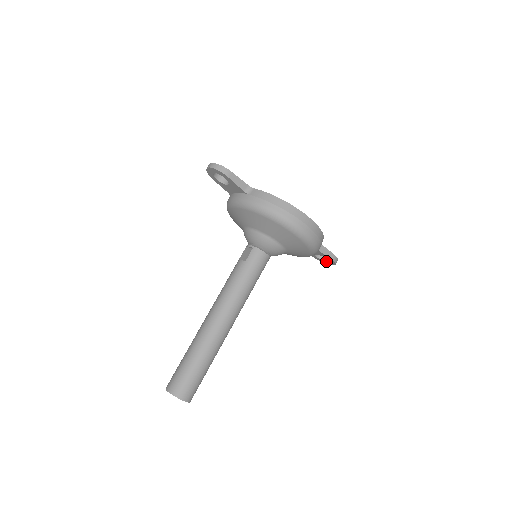
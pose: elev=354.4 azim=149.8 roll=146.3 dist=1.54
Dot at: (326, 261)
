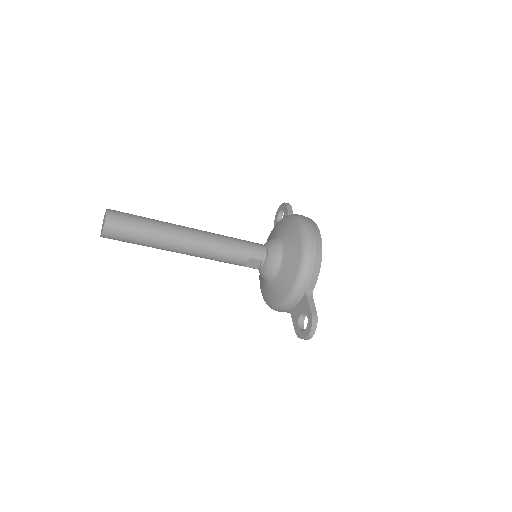
Dot at: (304, 330)
